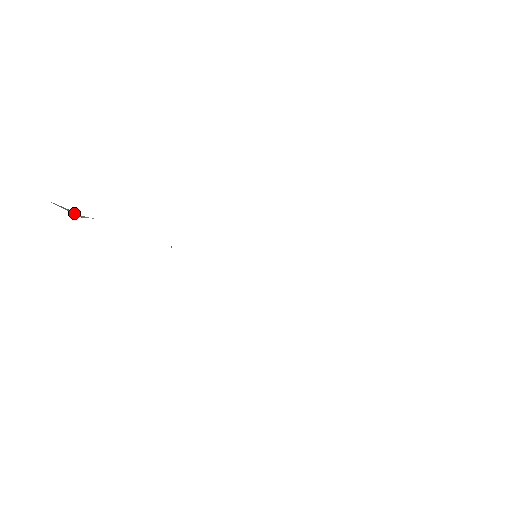
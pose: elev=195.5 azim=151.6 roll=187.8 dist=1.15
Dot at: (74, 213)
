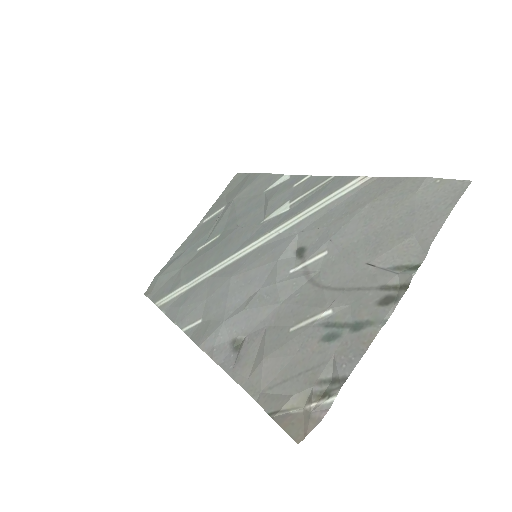
Dot at: (296, 418)
